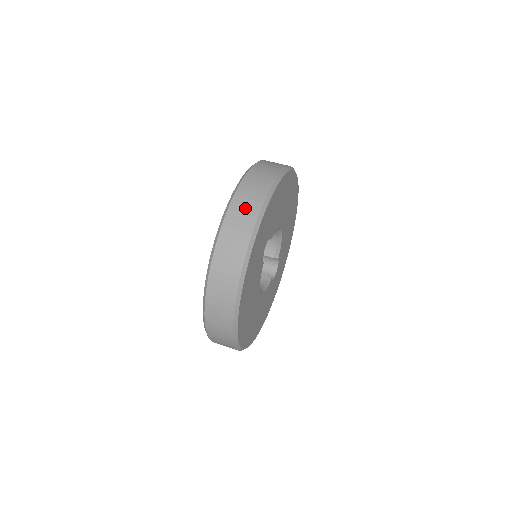
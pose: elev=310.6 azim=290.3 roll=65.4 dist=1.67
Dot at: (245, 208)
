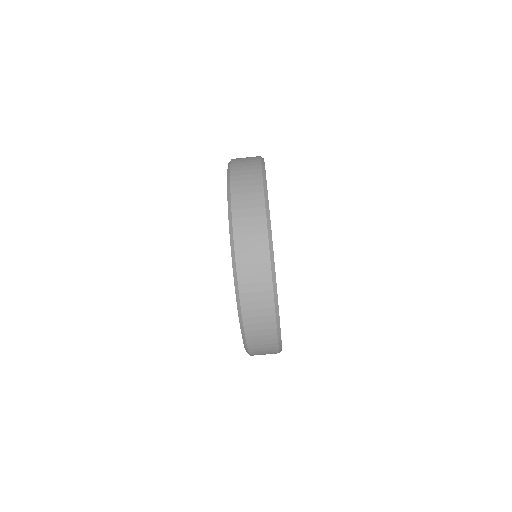
Dot at: (255, 276)
